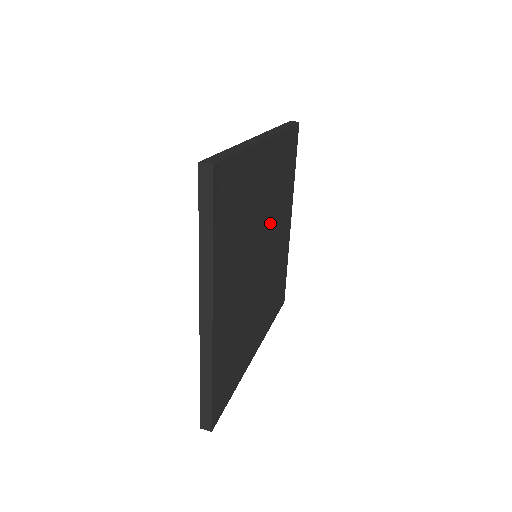
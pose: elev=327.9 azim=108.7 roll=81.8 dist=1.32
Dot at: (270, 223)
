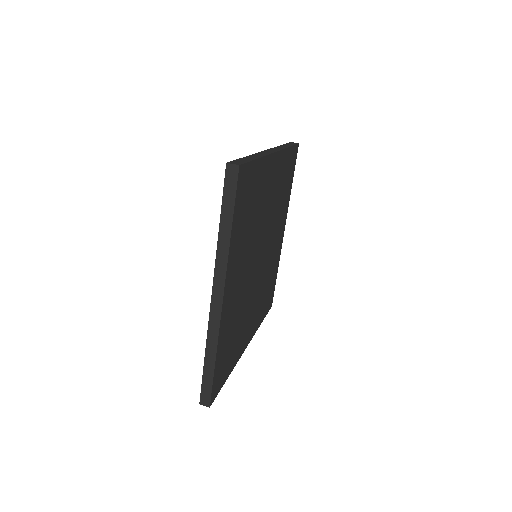
Dot at: (270, 228)
